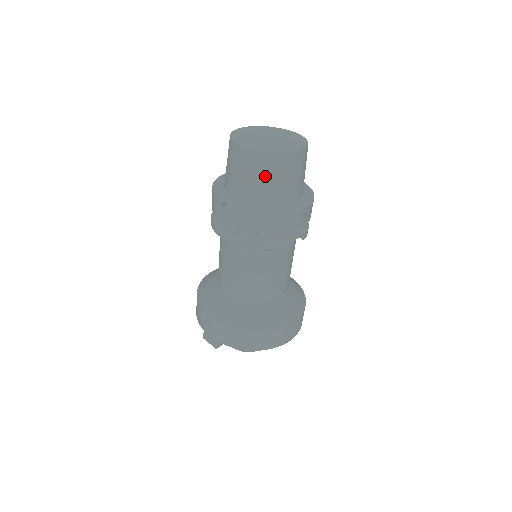
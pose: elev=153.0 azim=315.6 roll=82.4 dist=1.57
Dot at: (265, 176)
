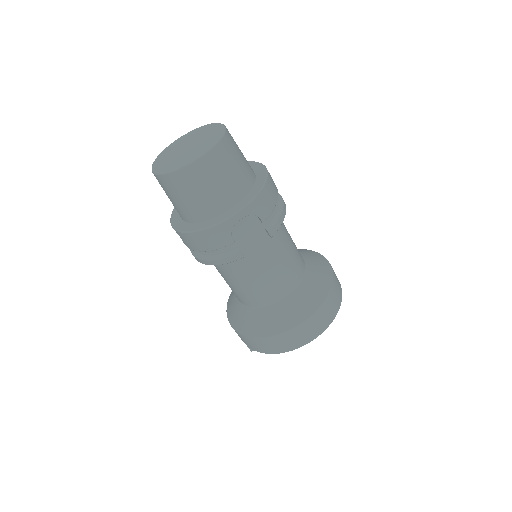
Dot at: (182, 196)
